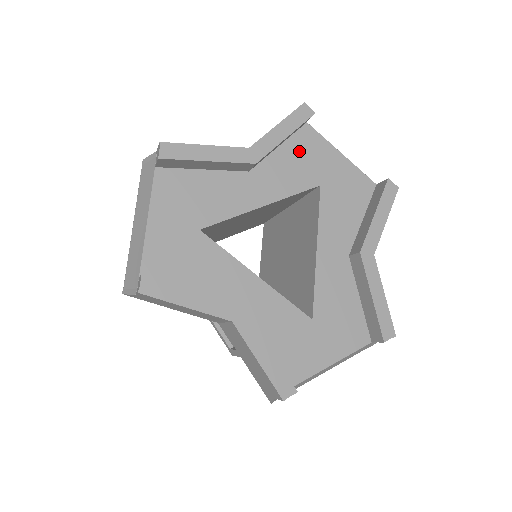
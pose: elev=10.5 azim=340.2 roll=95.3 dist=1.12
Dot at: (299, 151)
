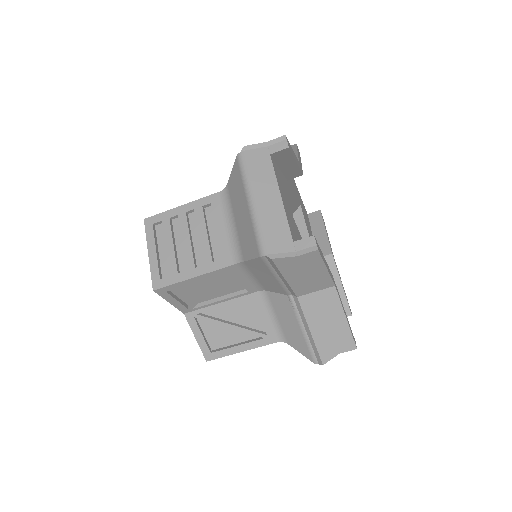
Dot at: occluded
